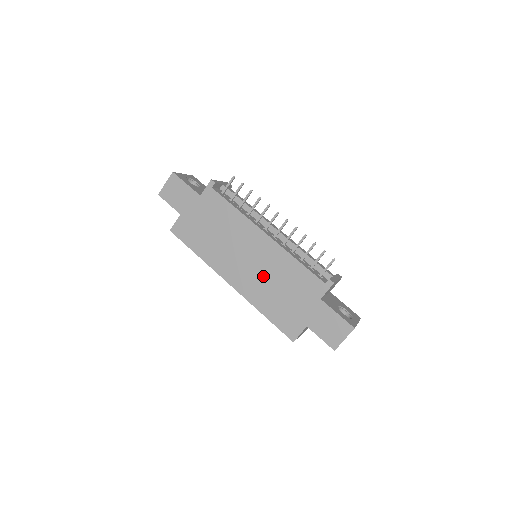
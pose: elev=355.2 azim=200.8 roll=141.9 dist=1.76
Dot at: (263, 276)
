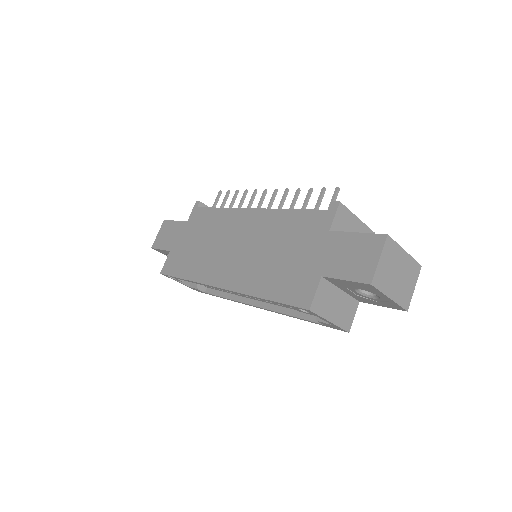
Dot at: (256, 253)
